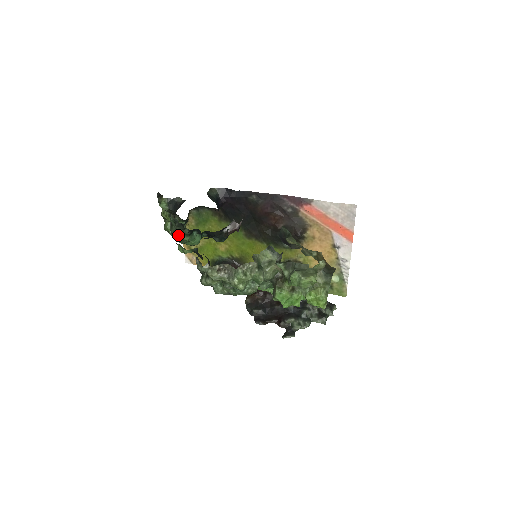
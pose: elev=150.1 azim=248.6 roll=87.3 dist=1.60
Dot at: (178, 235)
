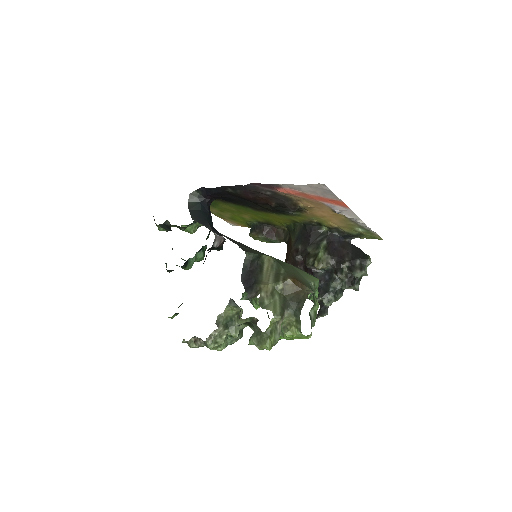
Dot at: (179, 266)
